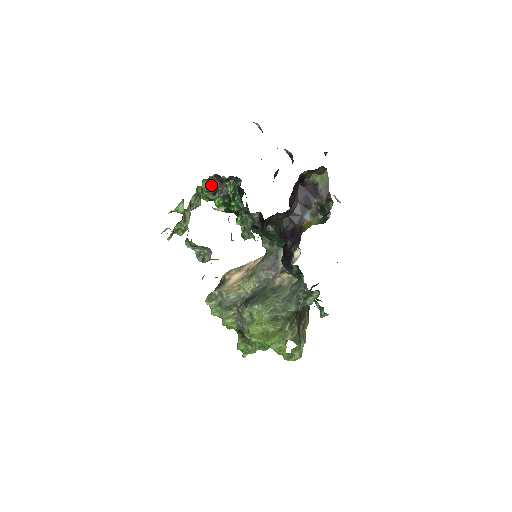
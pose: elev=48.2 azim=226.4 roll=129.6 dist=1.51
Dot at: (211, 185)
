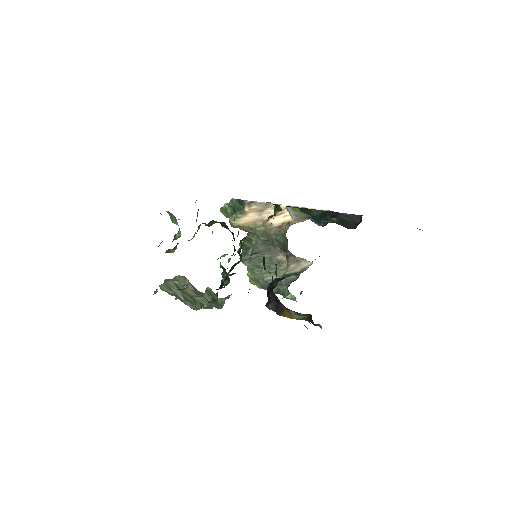
Dot at: occluded
